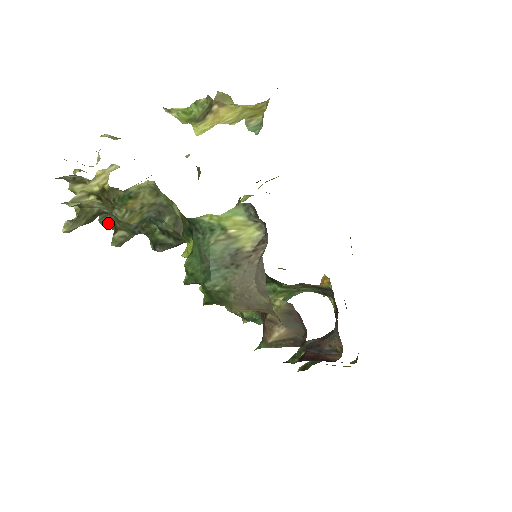
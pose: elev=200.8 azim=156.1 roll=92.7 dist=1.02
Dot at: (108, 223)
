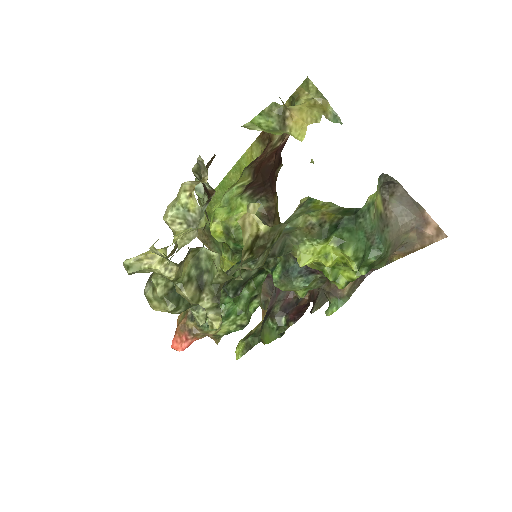
Dot at: (185, 303)
